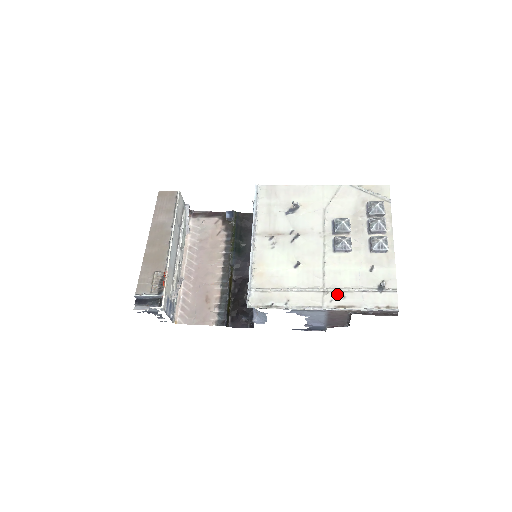
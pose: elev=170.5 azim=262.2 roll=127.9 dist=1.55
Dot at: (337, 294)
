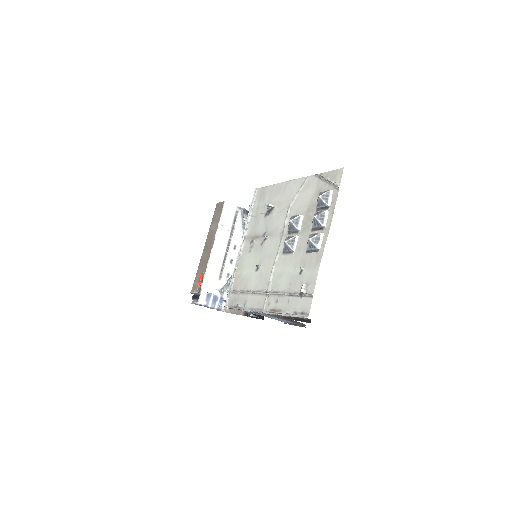
Dot at: (274, 297)
